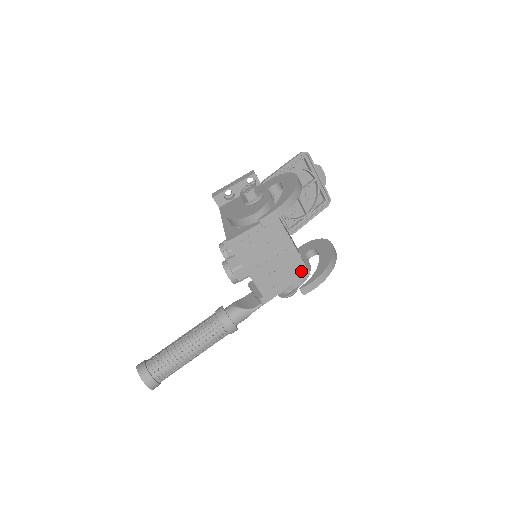
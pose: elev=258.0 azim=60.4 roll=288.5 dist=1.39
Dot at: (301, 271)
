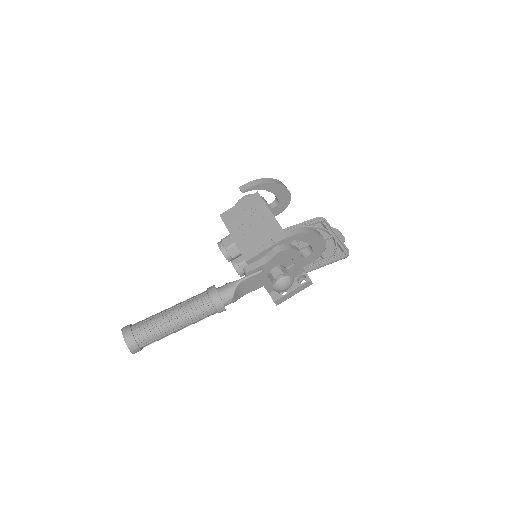
Dot at: occluded
